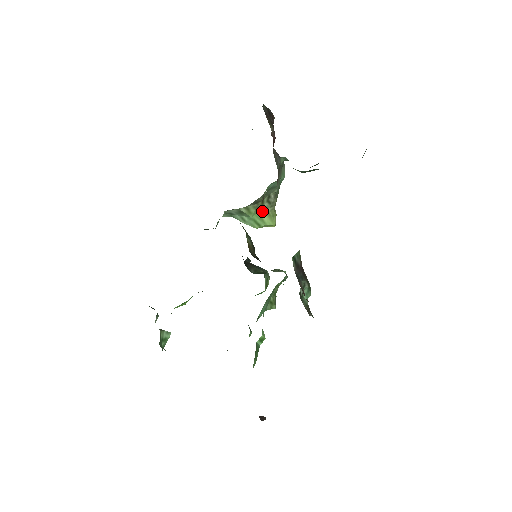
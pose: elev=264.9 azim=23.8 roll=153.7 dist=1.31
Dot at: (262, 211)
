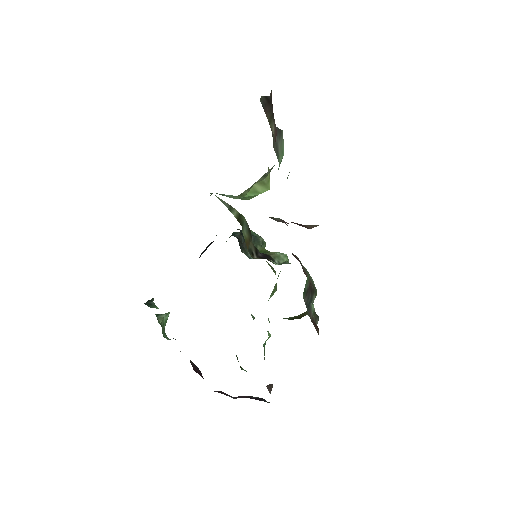
Dot at: (256, 184)
